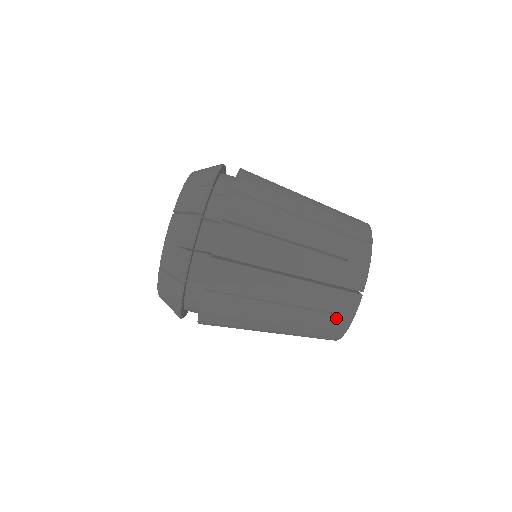
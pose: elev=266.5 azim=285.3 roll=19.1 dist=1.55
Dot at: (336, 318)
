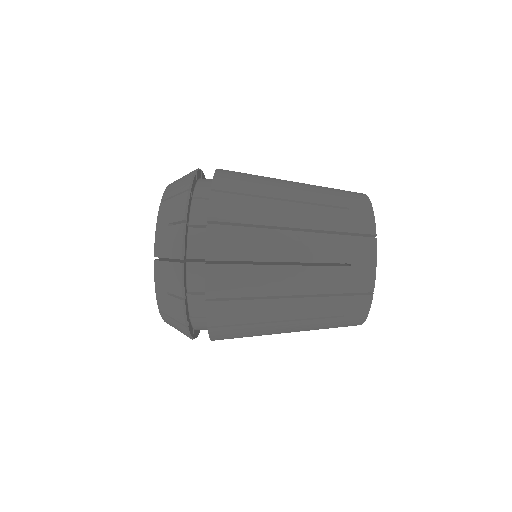
Dot at: (350, 318)
